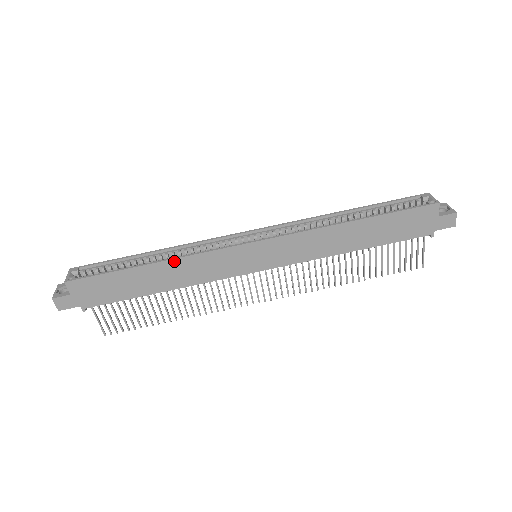
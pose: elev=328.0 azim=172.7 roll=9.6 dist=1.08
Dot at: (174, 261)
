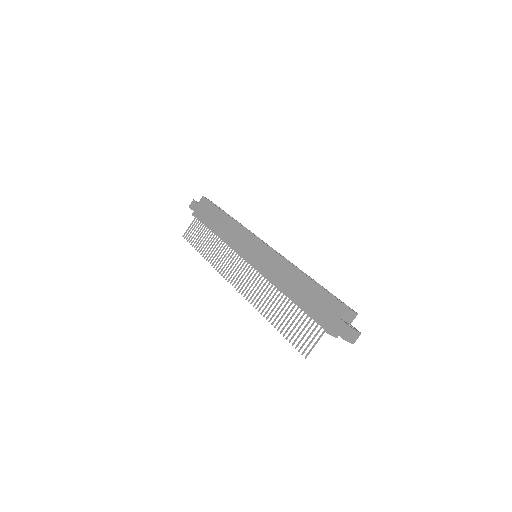
Dot at: (233, 221)
